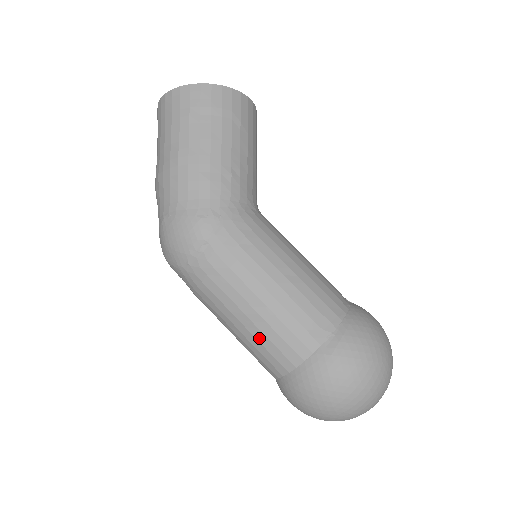
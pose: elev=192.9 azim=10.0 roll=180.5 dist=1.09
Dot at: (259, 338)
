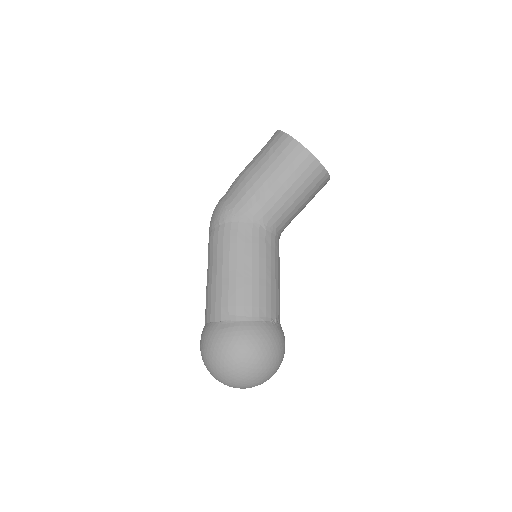
Dot at: (207, 293)
